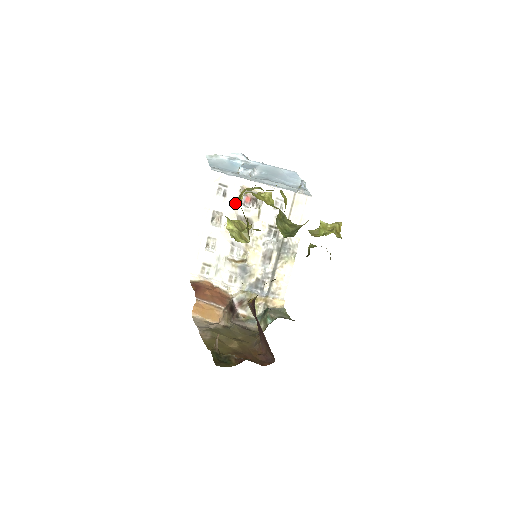
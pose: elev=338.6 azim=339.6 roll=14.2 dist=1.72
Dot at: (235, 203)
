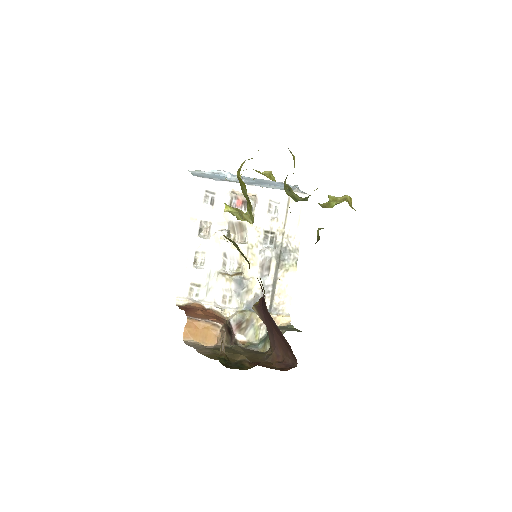
Dot at: occluded
